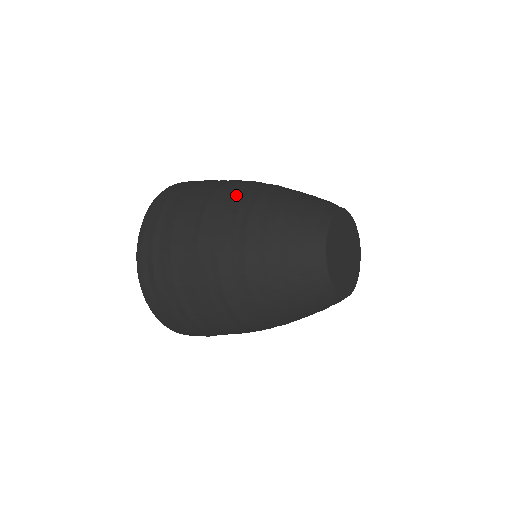
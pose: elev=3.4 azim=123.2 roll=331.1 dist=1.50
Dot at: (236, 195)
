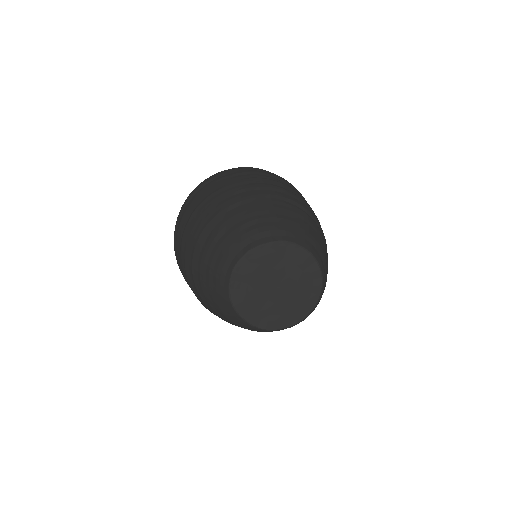
Dot at: (213, 204)
